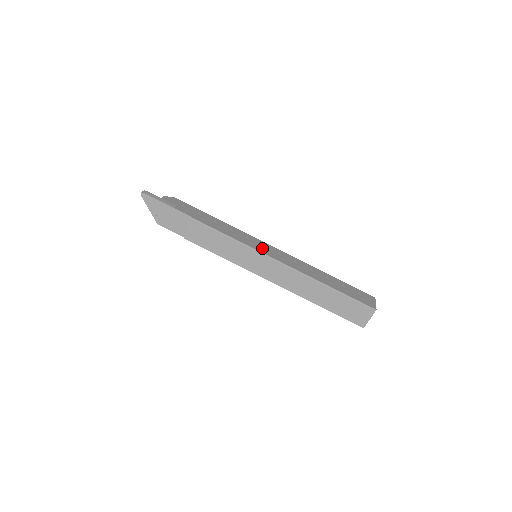
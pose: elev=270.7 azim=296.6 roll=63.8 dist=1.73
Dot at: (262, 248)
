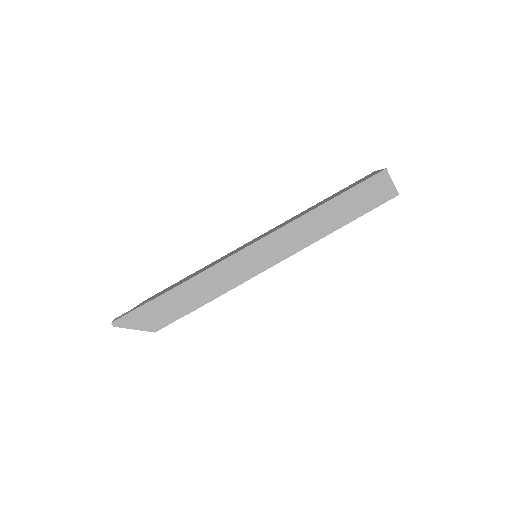
Dot at: (251, 243)
